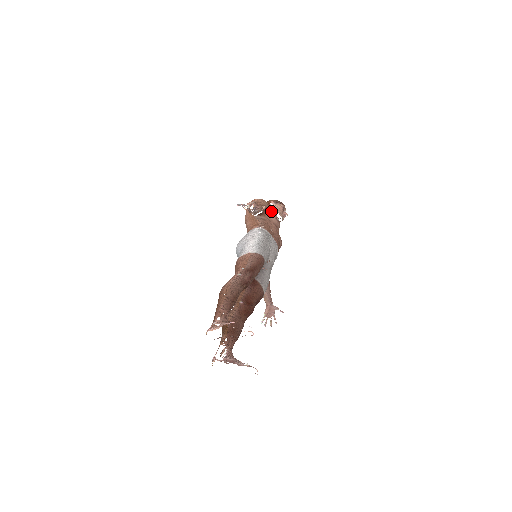
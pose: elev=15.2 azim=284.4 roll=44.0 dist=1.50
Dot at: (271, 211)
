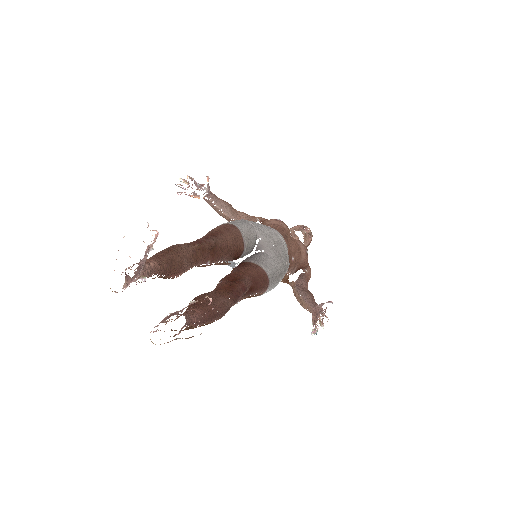
Dot at: occluded
